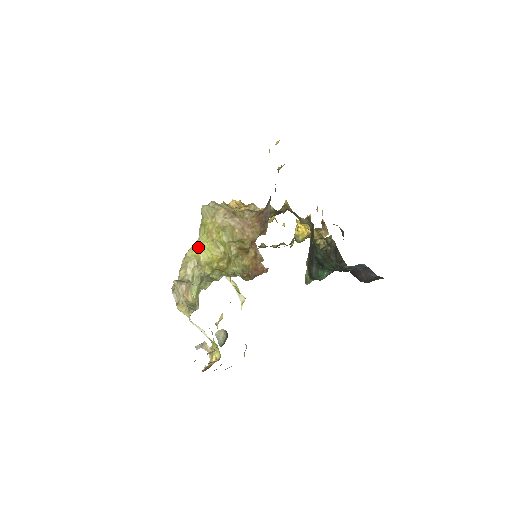
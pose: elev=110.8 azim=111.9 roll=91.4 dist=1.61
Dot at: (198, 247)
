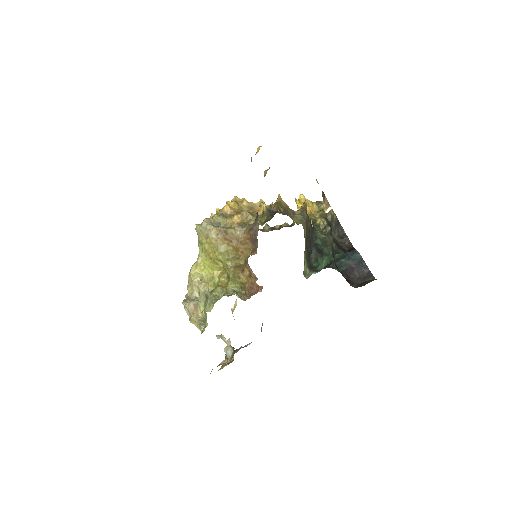
Dot at: (199, 265)
